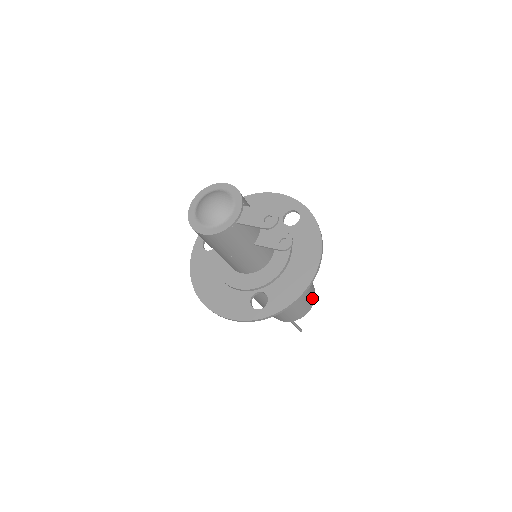
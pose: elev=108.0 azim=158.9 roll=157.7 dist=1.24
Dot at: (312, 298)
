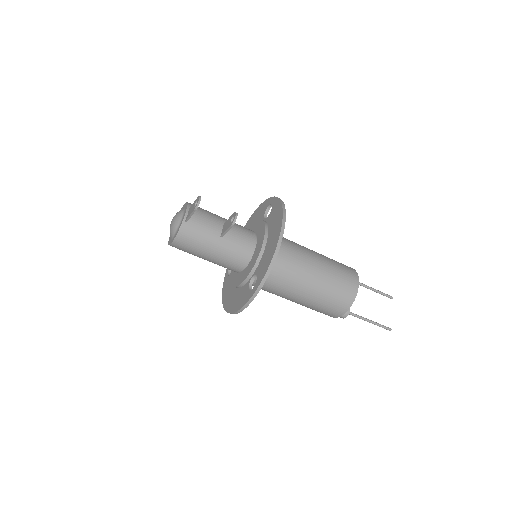
Dot at: (352, 280)
